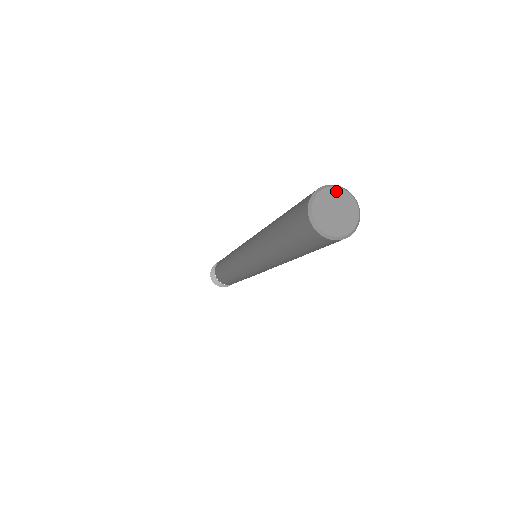
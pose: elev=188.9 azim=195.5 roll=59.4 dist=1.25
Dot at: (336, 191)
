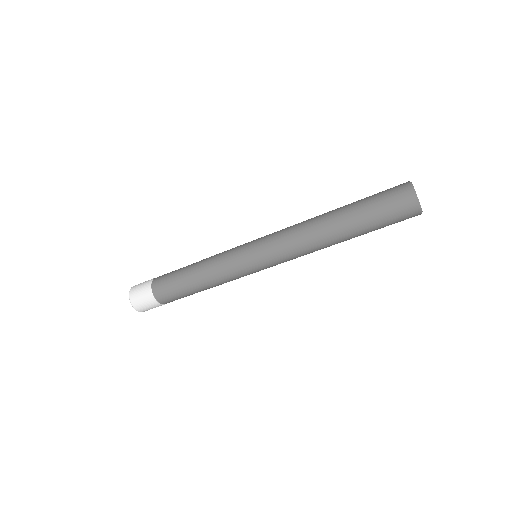
Dot at: occluded
